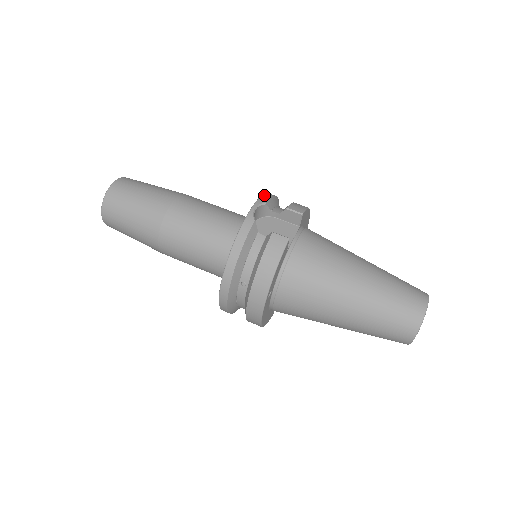
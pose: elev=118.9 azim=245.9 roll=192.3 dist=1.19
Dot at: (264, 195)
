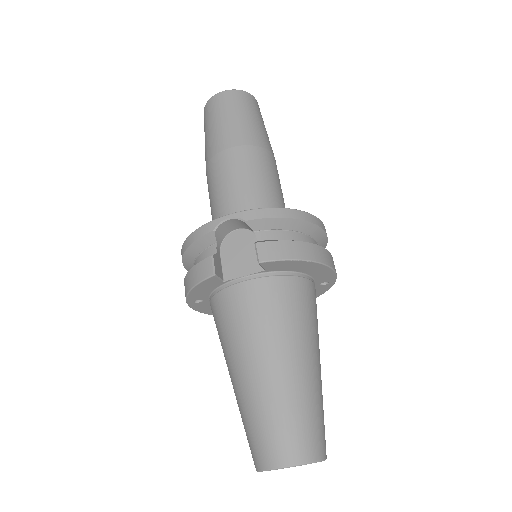
Dot at: (262, 210)
